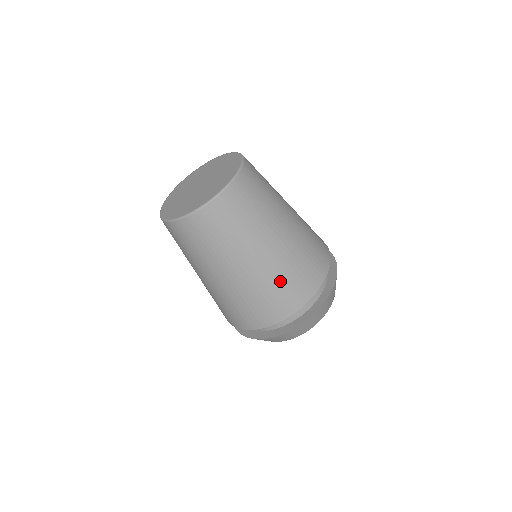
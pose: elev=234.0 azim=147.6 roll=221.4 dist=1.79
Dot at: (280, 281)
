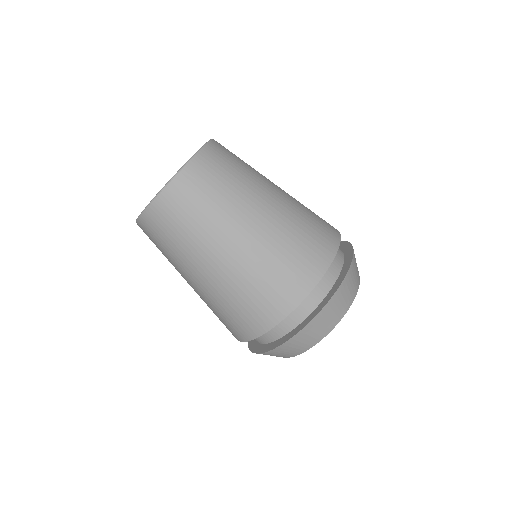
Dot at: (254, 283)
